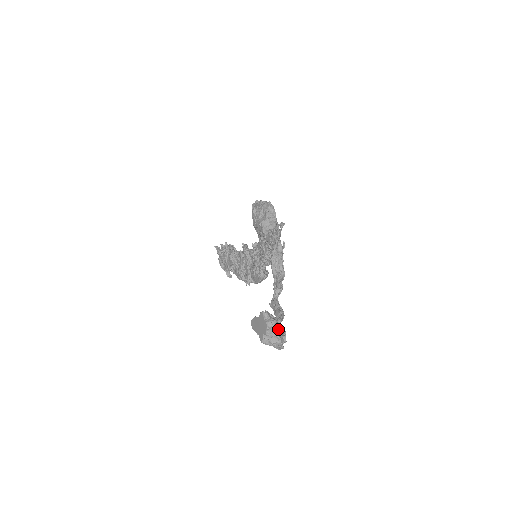
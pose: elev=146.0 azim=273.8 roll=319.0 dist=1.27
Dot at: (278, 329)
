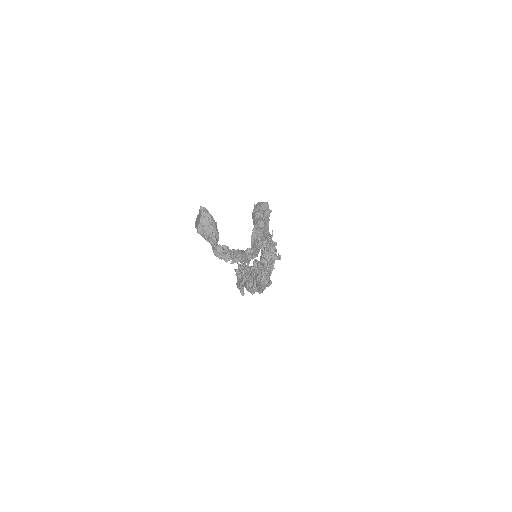
Dot at: (210, 219)
